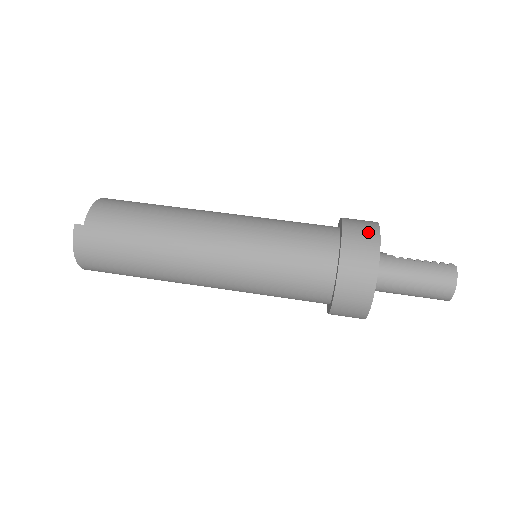
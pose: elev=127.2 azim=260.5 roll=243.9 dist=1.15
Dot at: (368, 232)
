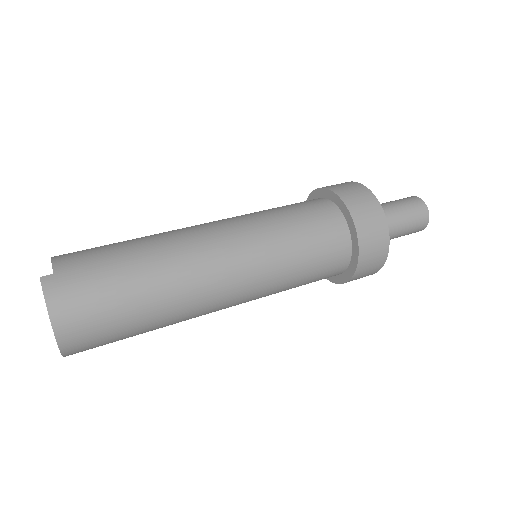
Dot at: (344, 183)
